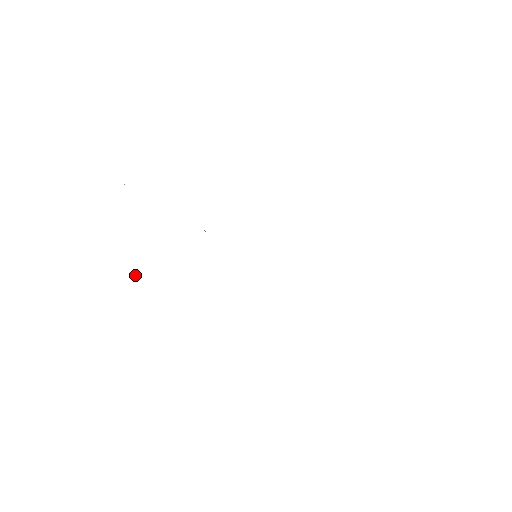
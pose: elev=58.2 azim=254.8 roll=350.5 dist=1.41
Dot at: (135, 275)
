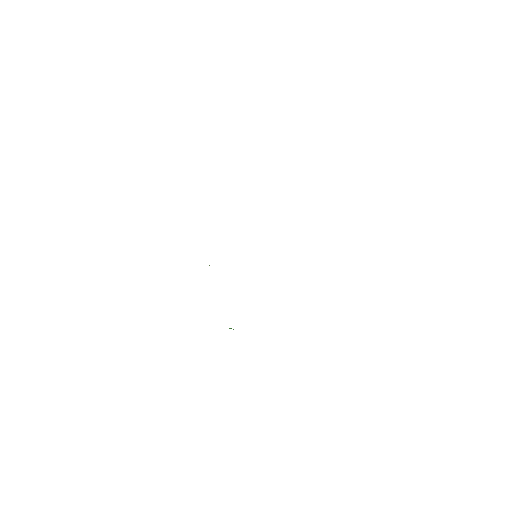
Dot at: occluded
